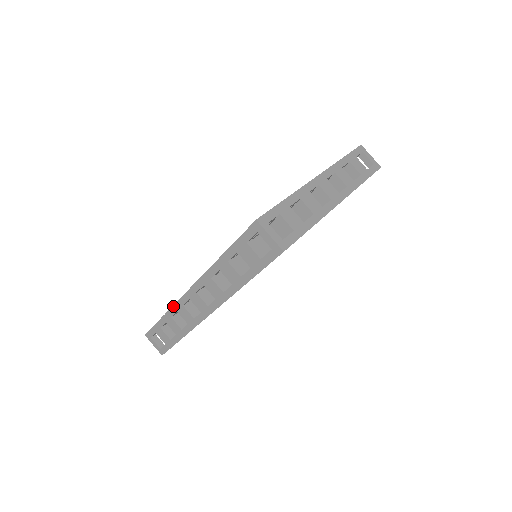
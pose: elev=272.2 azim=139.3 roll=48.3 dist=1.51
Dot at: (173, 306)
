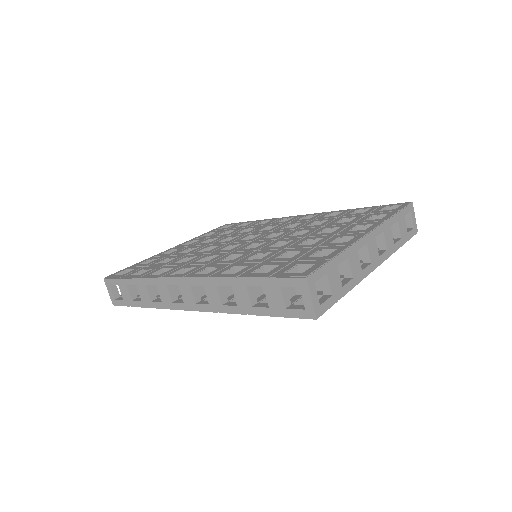
Dot at: (154, 278)
